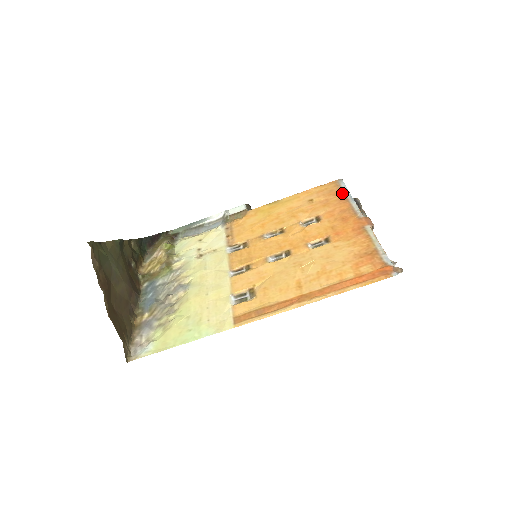
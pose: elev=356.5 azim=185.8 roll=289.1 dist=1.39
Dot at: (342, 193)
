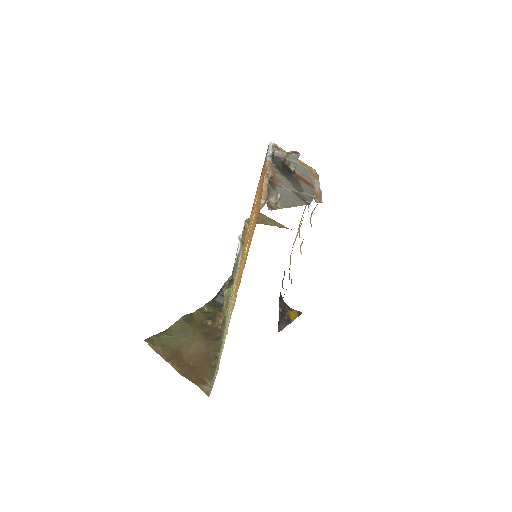
Dot at: (266, 157)
